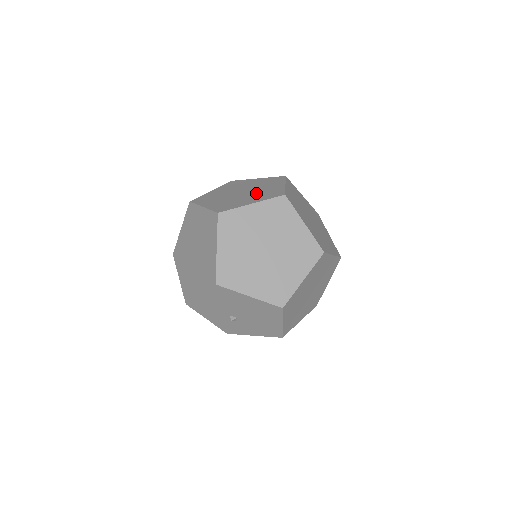
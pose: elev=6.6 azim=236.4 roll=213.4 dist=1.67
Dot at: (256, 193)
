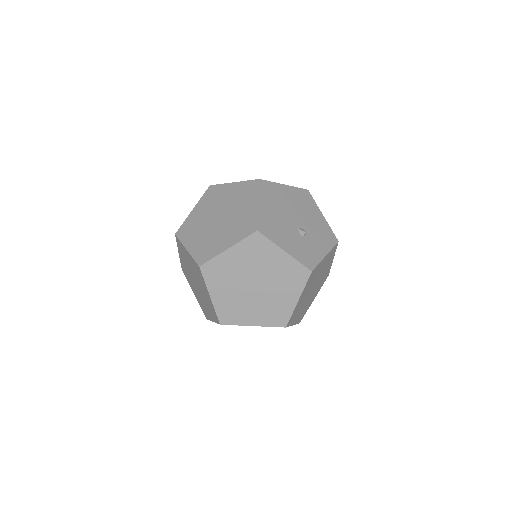
Dot at: (266, 302)
